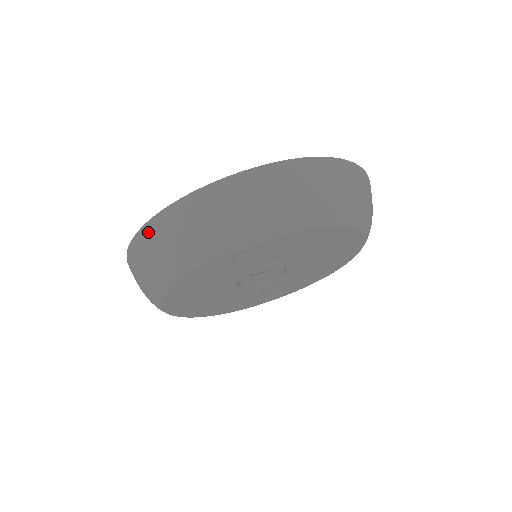
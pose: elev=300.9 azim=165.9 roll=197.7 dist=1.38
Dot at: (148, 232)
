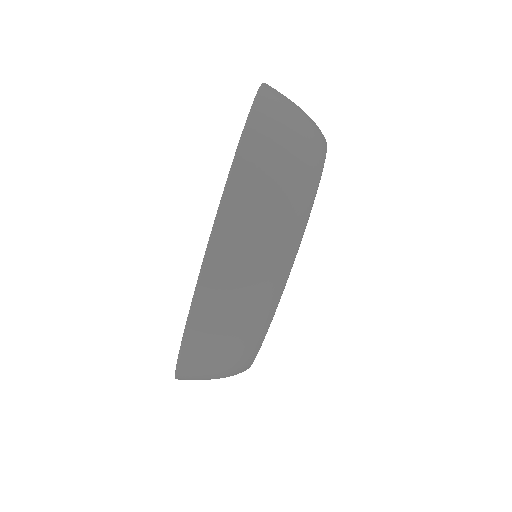
Dot at: (188, 373)
